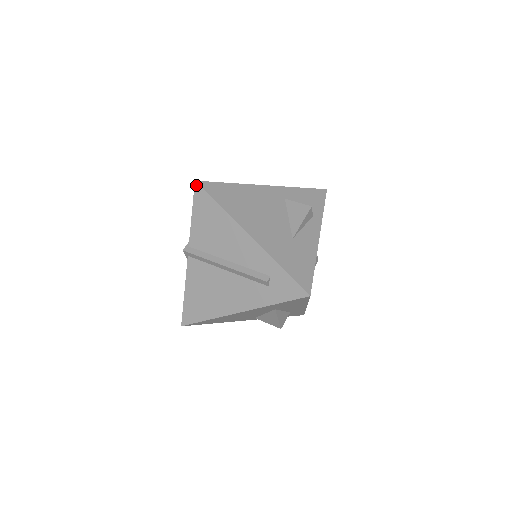
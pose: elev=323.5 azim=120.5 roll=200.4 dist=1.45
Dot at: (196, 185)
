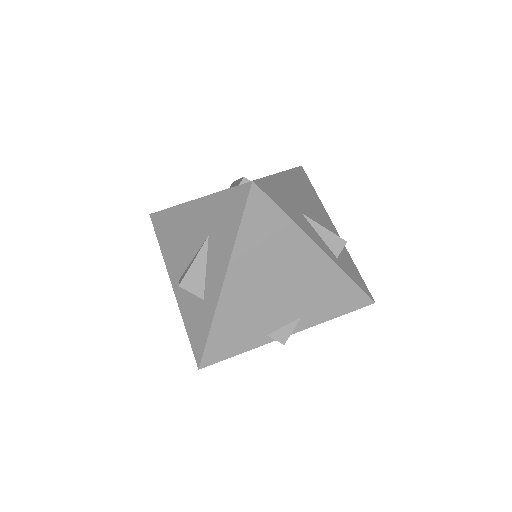
Dot at: occluded
